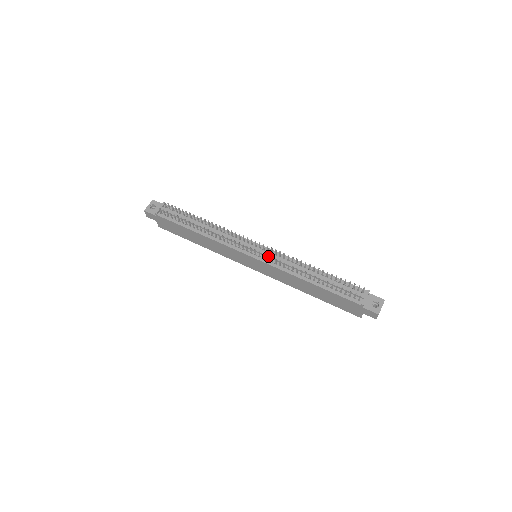
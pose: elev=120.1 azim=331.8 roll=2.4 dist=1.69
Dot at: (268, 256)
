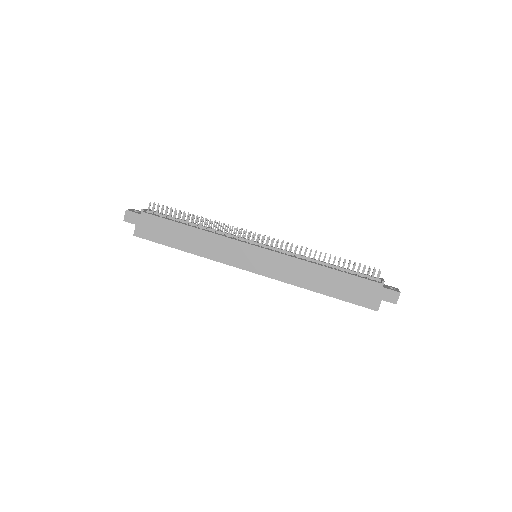
Dot at: (275, 247)
